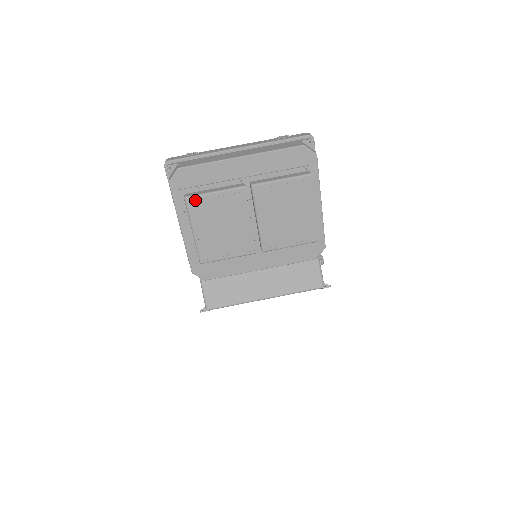
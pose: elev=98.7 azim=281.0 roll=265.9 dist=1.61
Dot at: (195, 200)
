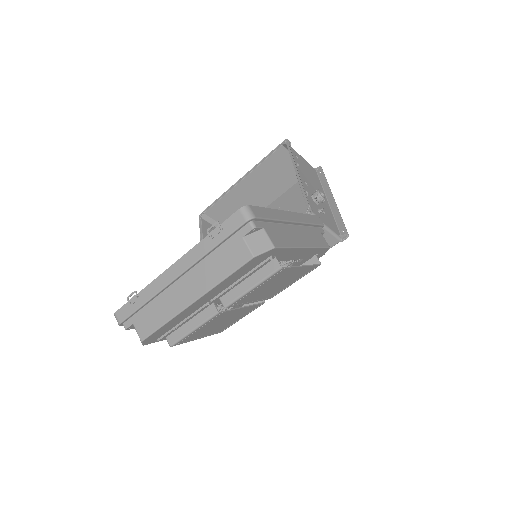
Dot at: (181, 341)
